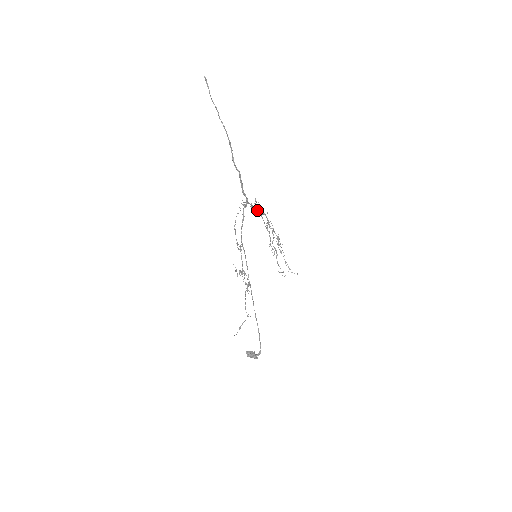
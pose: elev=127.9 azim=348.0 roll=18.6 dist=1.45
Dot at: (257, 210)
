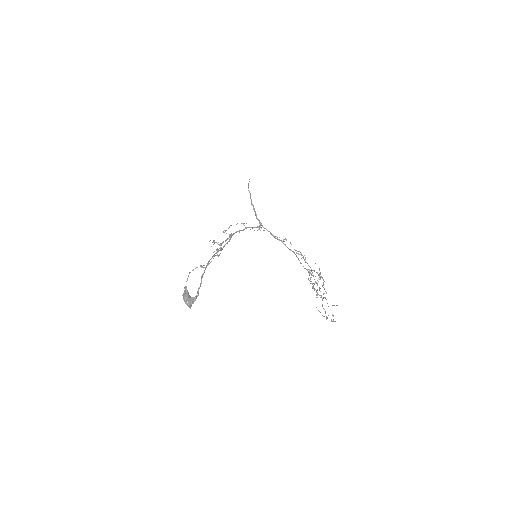
Dot at: occluded
